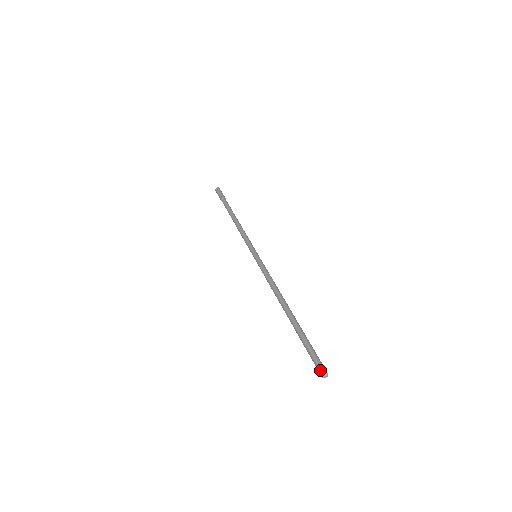
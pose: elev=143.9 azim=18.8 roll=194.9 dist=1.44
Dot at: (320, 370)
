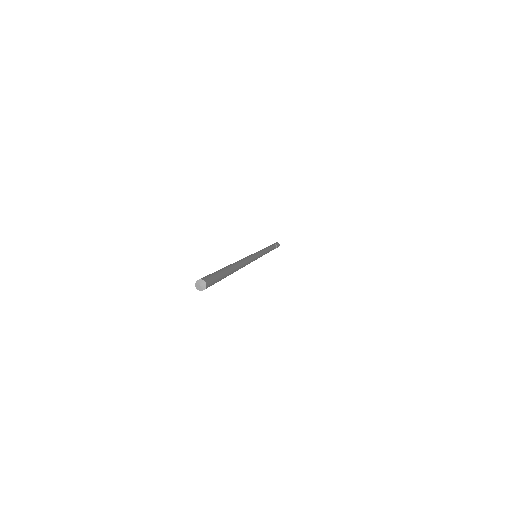
Dot at: (198, 281)
